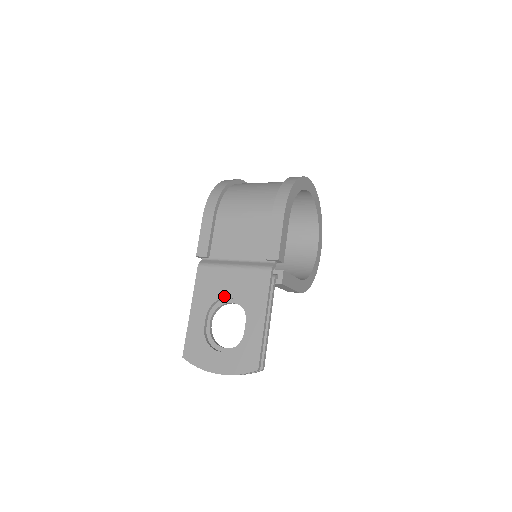
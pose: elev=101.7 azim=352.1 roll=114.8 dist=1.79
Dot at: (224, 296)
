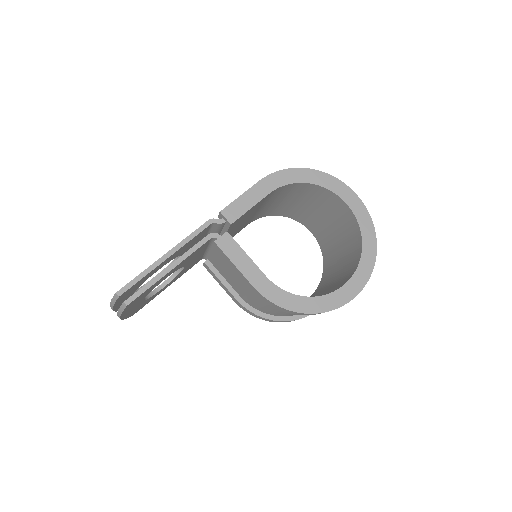
Dot at: occluded
